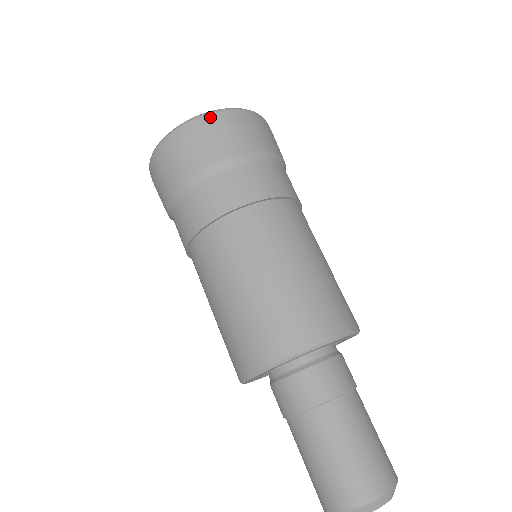
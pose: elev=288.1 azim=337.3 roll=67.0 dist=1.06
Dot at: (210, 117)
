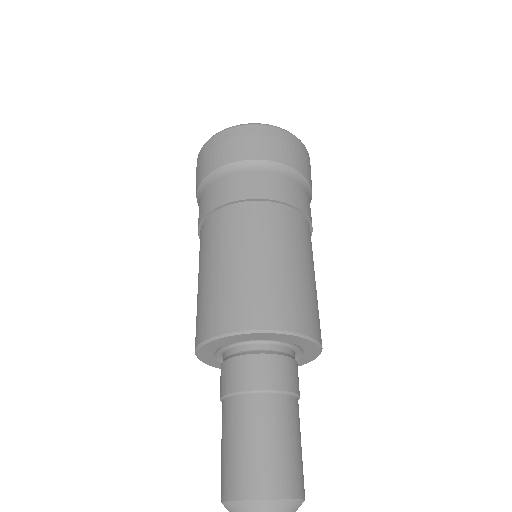
Dot at: (215, 137)
